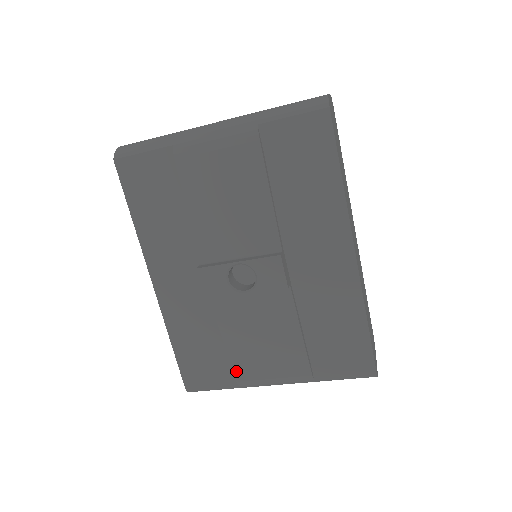
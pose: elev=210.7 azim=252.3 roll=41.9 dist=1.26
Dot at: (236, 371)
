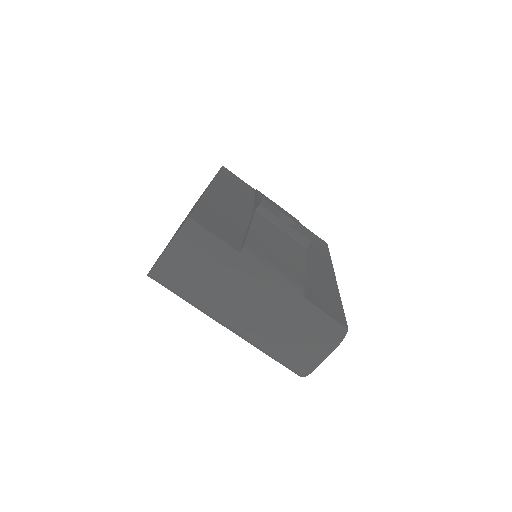
Dot at: (248, 243)
